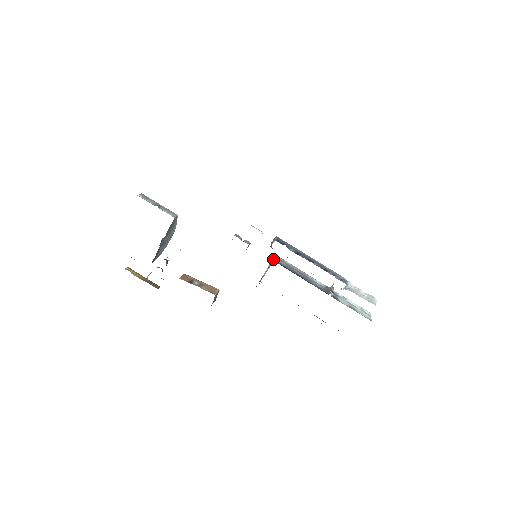
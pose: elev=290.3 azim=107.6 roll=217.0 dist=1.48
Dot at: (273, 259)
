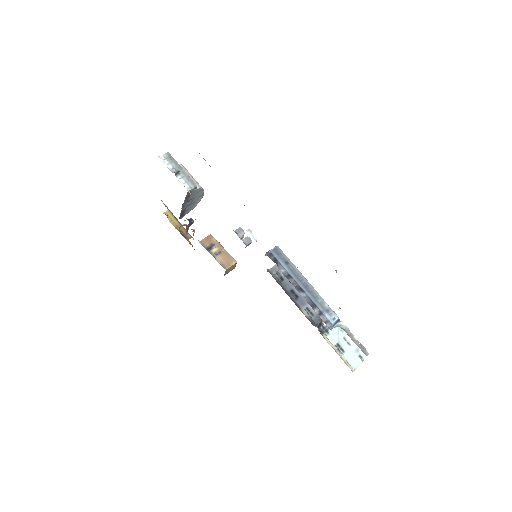
Dot at: occluded
